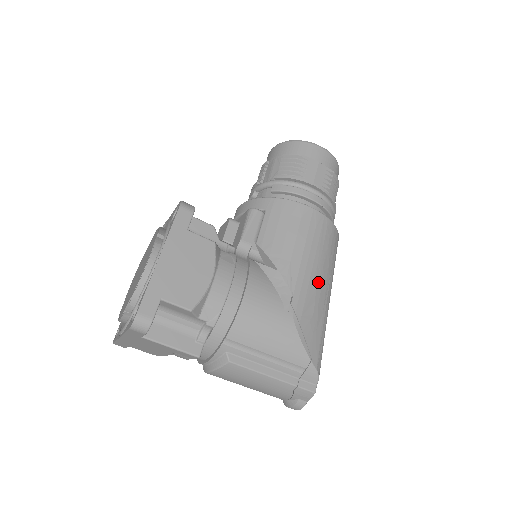
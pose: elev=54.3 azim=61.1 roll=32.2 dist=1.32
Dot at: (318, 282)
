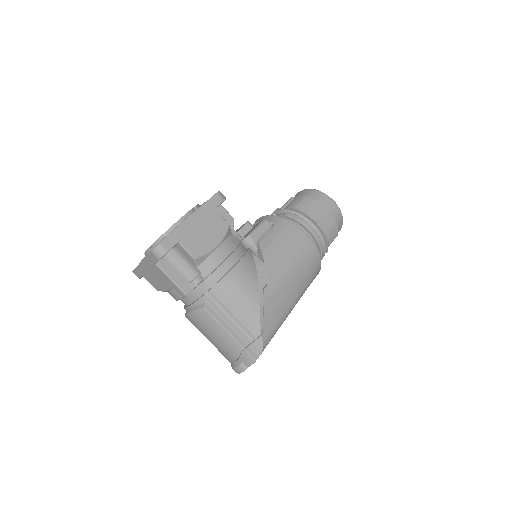
Dot at: (290, 286)
